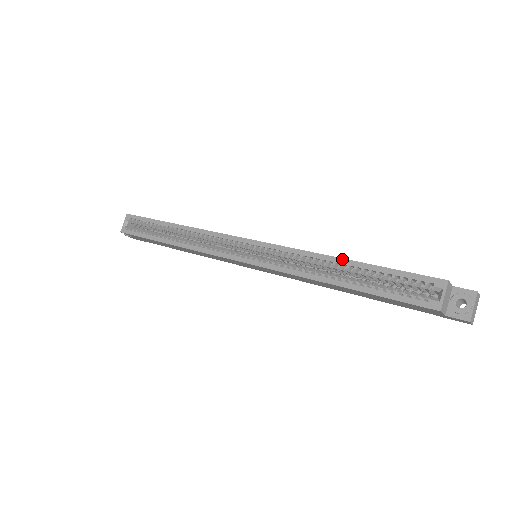
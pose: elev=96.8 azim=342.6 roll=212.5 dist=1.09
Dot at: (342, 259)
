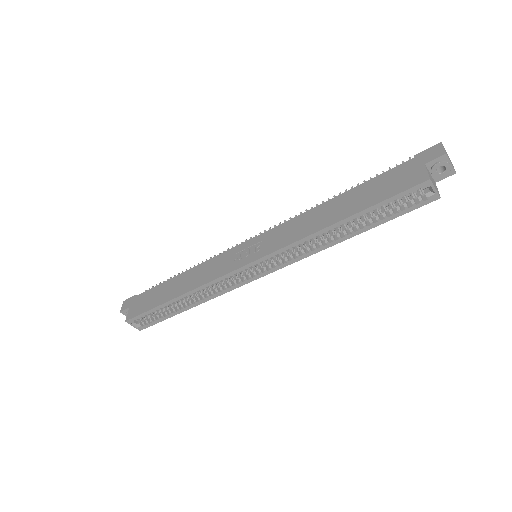
Dot at: (336, 224)
